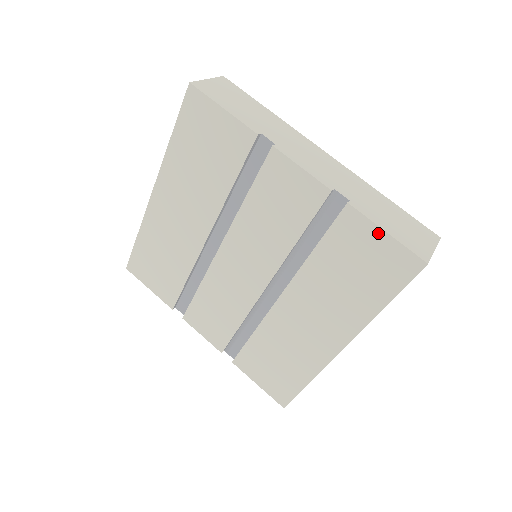
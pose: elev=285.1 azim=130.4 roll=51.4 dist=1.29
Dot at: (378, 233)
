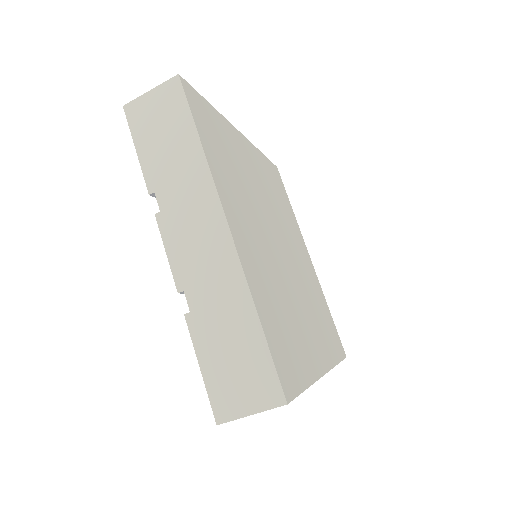
Dot at: (201, 360)
